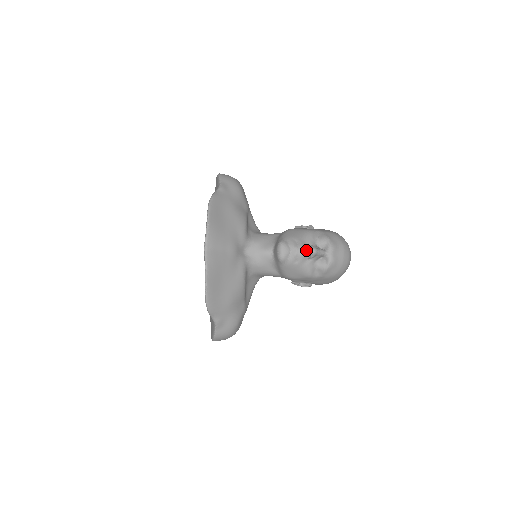
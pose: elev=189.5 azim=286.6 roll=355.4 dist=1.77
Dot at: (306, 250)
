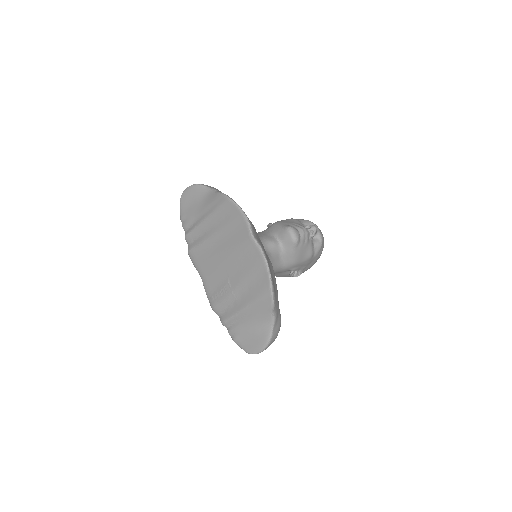
Dot at: (308, 229)
